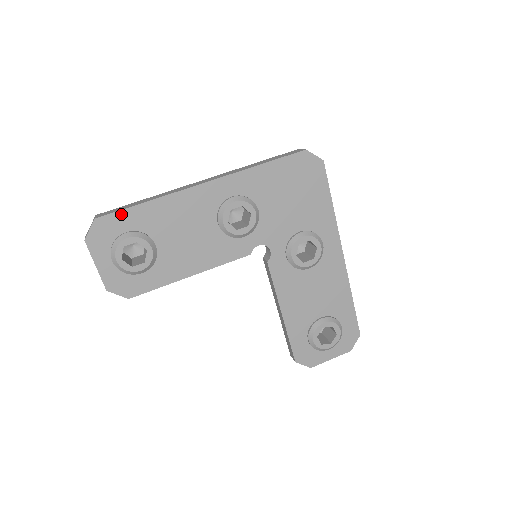
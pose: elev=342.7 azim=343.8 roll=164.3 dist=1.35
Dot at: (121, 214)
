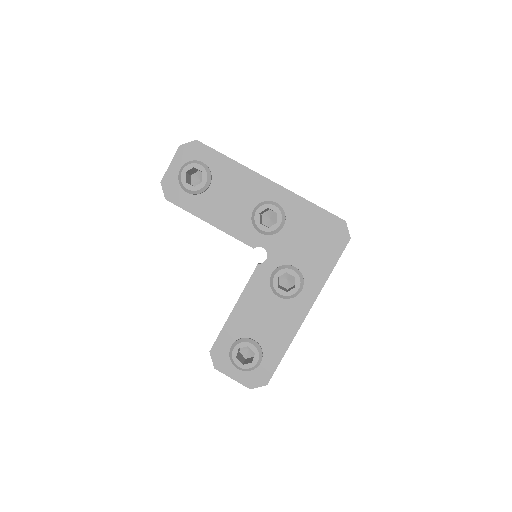
Dot at: (211, 151)
